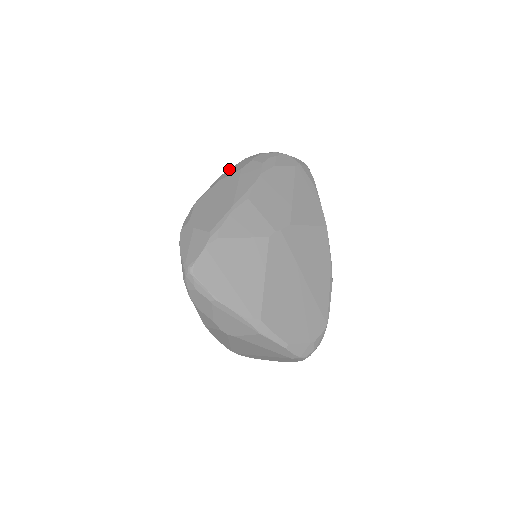
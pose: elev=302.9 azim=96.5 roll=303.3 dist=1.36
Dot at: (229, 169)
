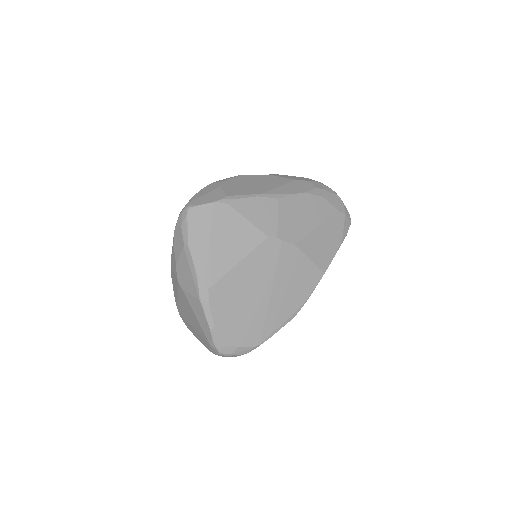
Dot at: occluded
